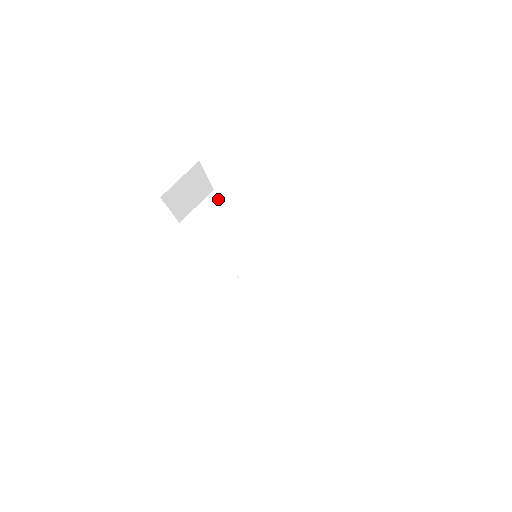
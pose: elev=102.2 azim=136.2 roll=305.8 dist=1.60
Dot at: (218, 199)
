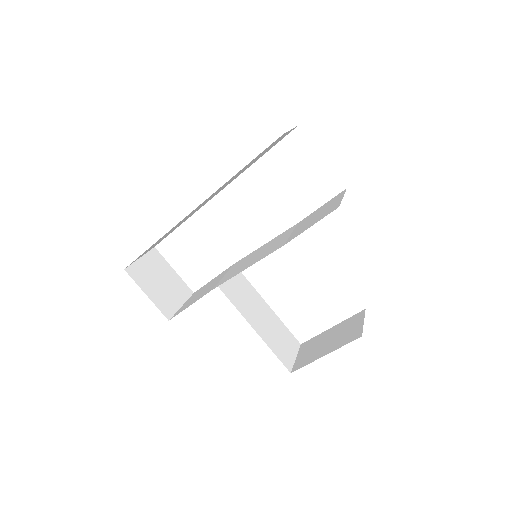
Dot at: (200, 289)
